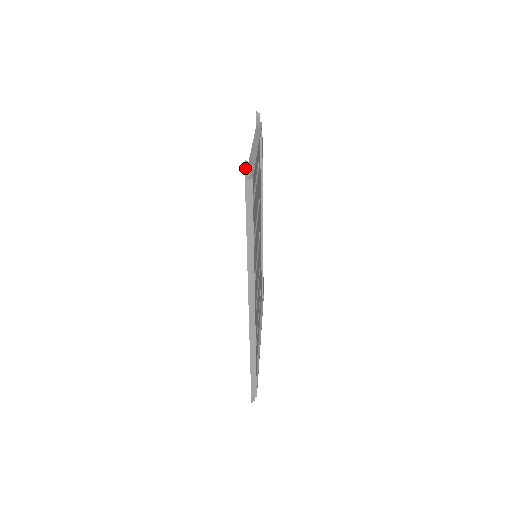
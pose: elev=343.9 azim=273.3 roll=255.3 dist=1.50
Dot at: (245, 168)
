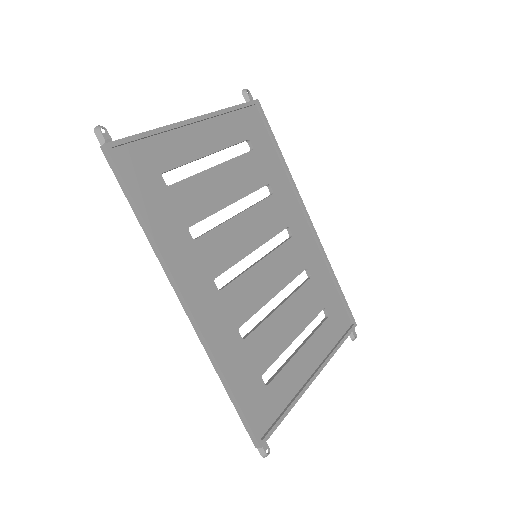
Dot at: (96, 134)
